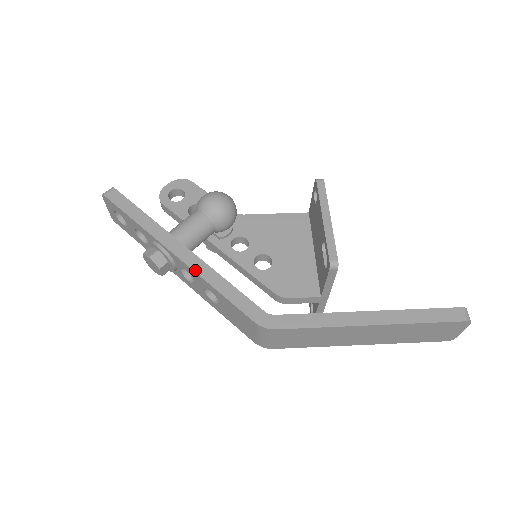
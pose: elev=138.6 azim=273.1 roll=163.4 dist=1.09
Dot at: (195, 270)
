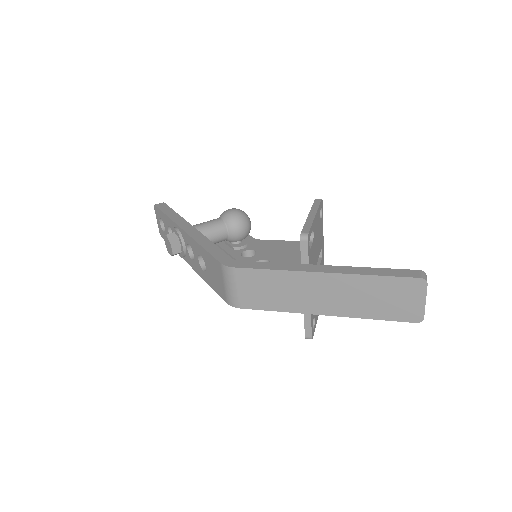
Dot at: (193, 237)
